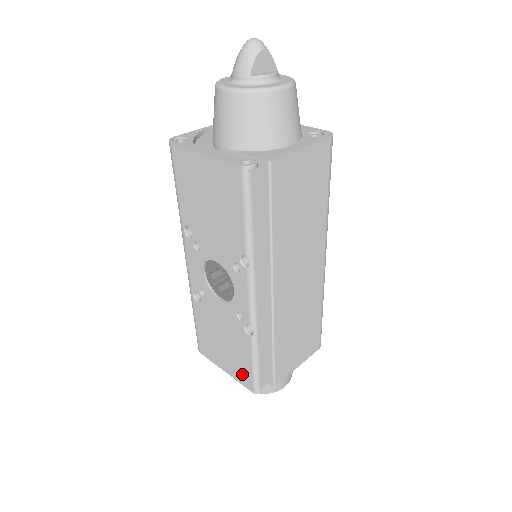
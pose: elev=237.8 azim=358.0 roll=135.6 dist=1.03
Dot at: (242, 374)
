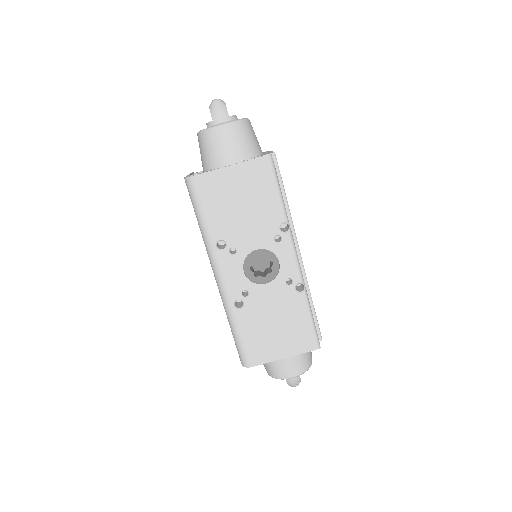
Dot at: (302, 341)
